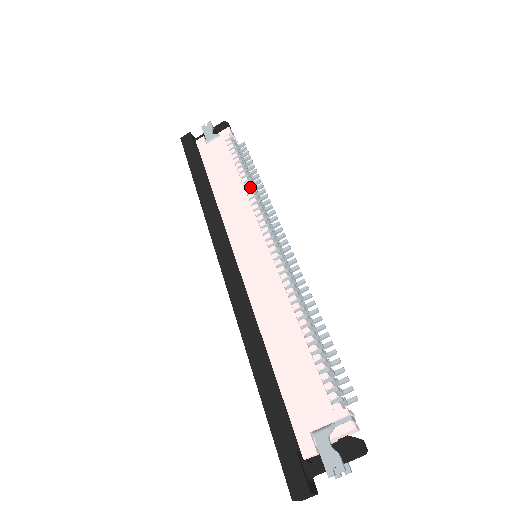
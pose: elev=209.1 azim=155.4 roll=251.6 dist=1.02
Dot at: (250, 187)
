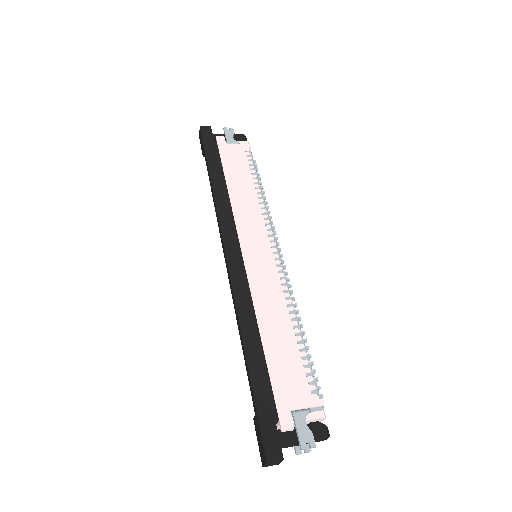
Dot at: (263, 199)
